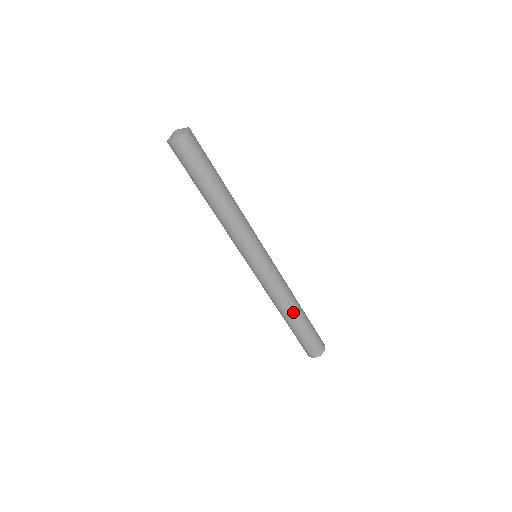
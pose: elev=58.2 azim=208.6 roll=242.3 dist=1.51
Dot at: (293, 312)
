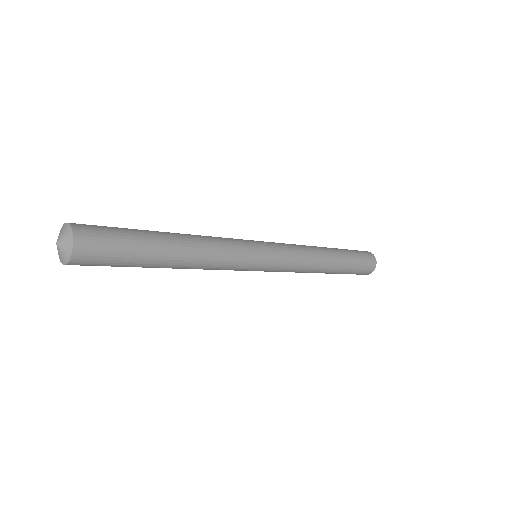
Dot at: occluded
